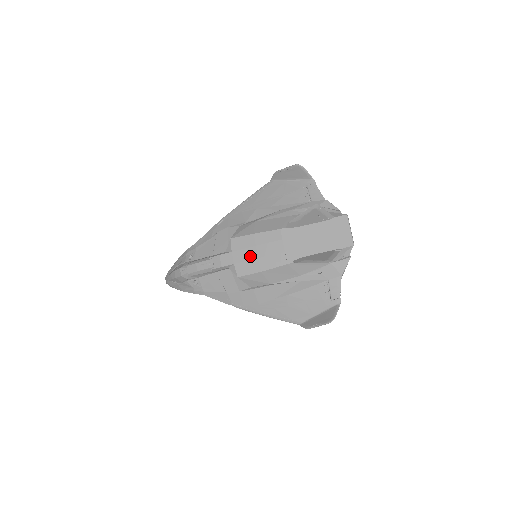
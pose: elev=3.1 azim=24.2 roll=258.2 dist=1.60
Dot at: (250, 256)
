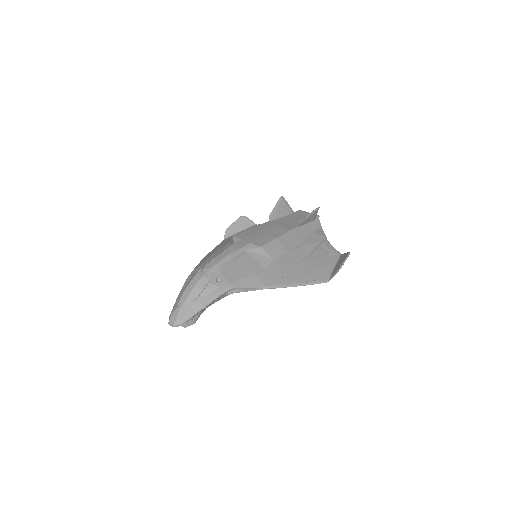
Dot at: (259, 236)
